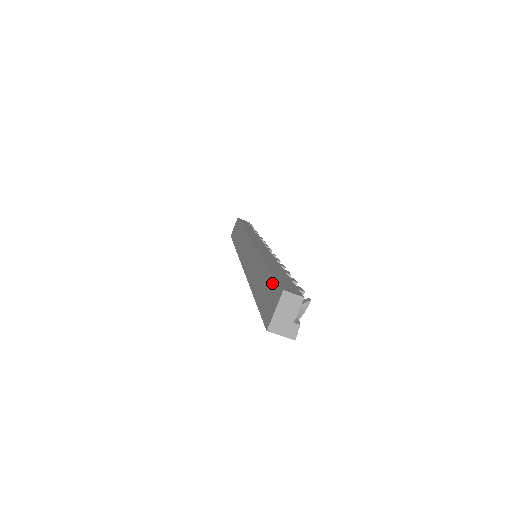
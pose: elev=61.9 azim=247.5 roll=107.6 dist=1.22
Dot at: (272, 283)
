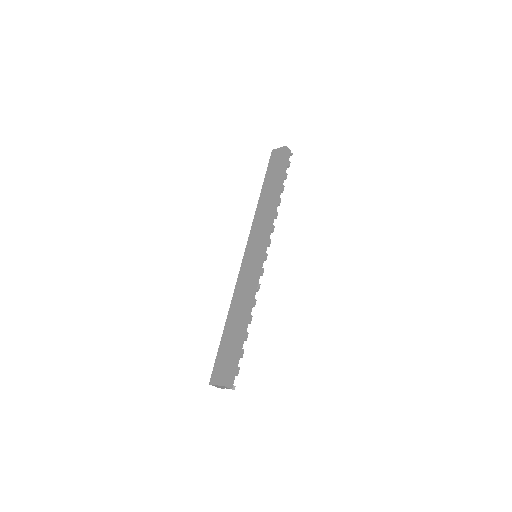
Dot at: (228, 360)
